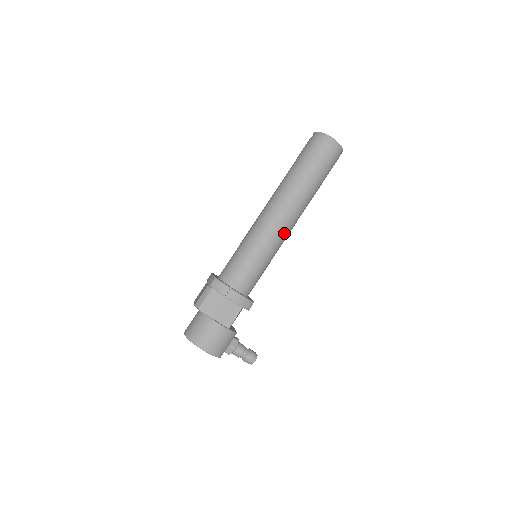
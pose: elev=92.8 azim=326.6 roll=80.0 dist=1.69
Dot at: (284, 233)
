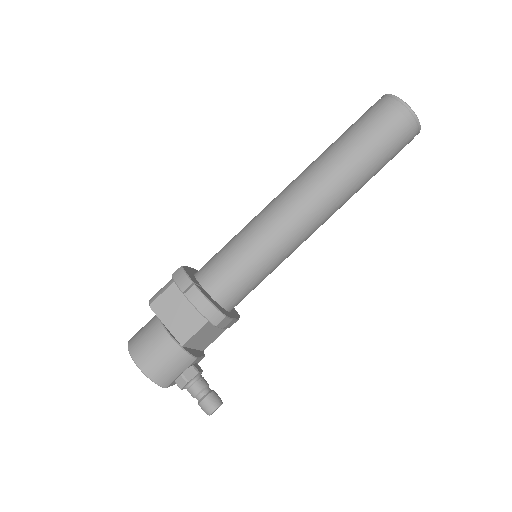
Dot at: (299, 227)
